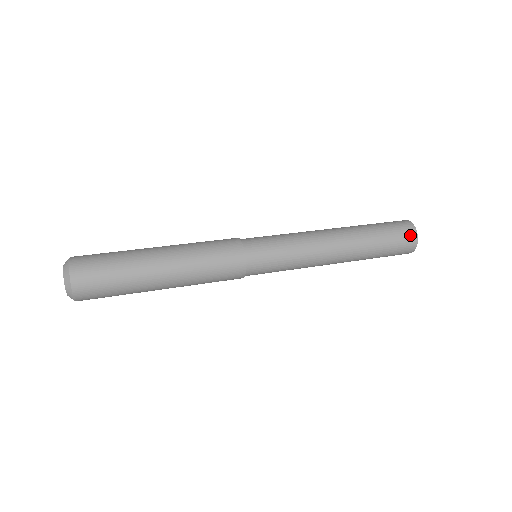
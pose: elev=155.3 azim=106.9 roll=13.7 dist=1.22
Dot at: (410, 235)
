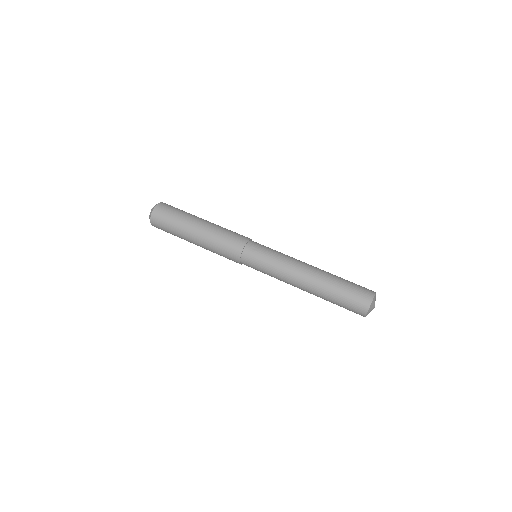
Dot at: (359, 314)
